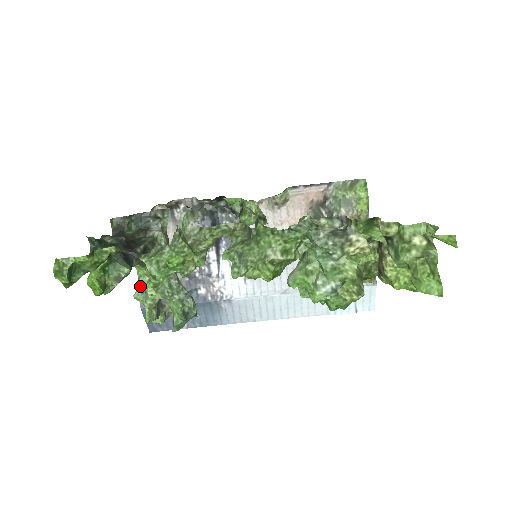
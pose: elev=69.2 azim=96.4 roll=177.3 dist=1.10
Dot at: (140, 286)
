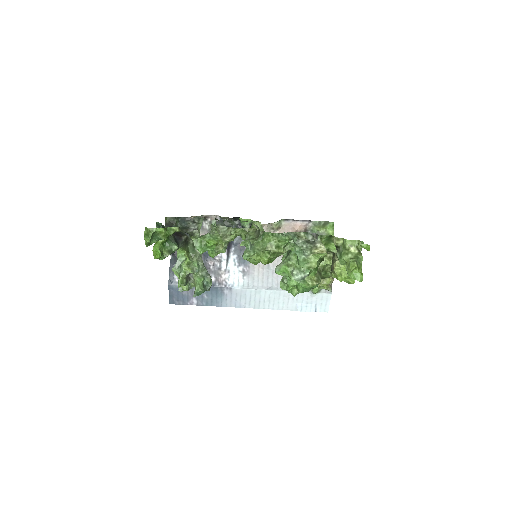
Dot at: (177, 263)
